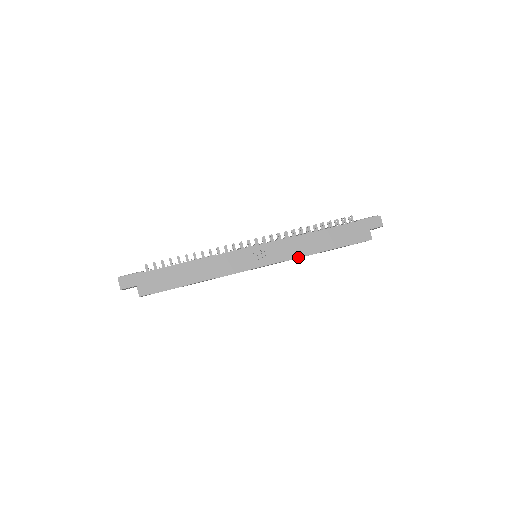
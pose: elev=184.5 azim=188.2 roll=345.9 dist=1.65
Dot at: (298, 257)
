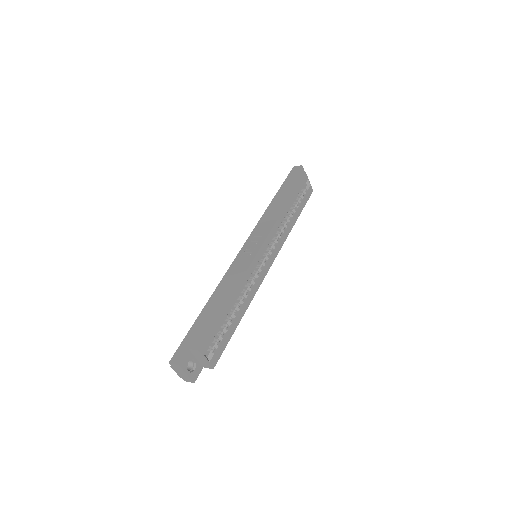
Dot at: (277, 220)
